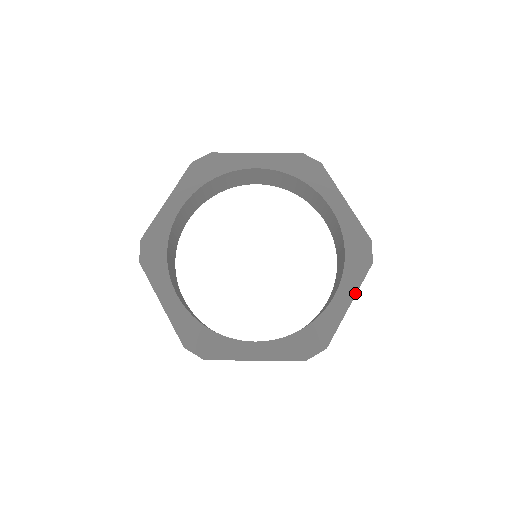
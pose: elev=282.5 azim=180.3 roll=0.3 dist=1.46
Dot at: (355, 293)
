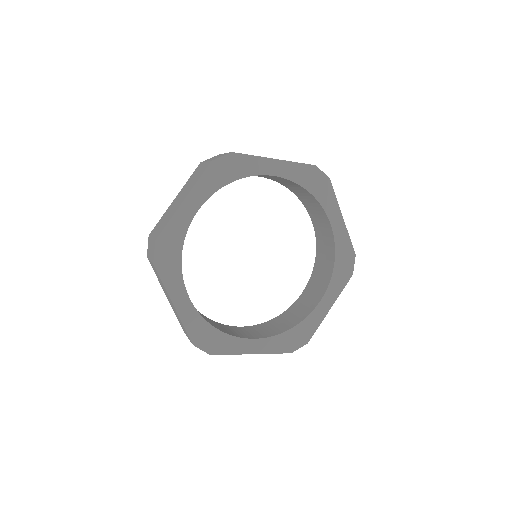
Dot at: (263, 353)
